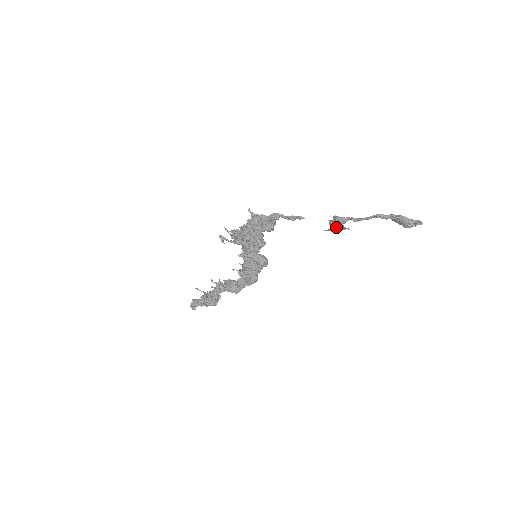
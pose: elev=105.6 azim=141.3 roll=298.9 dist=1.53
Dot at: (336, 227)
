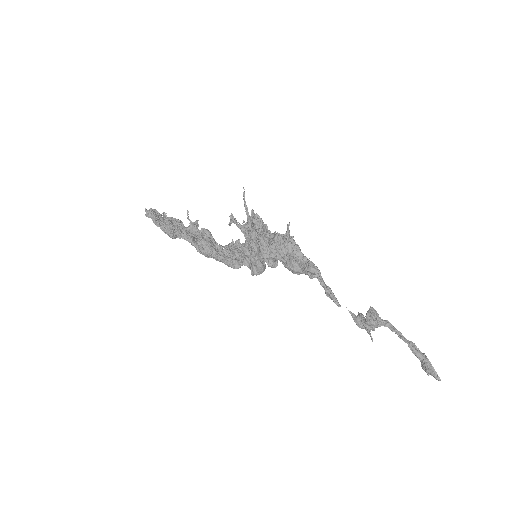
Dot at: (362, 325)
